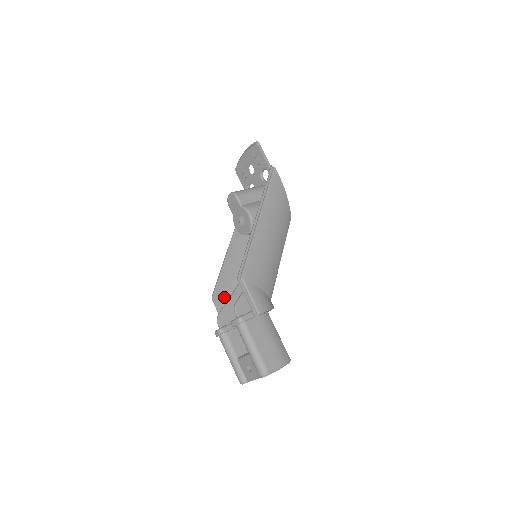
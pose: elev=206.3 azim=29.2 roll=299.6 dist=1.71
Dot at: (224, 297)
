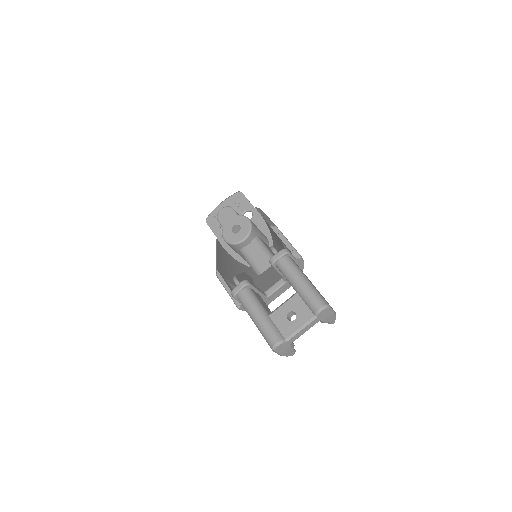
Dot at: (227, 278)
